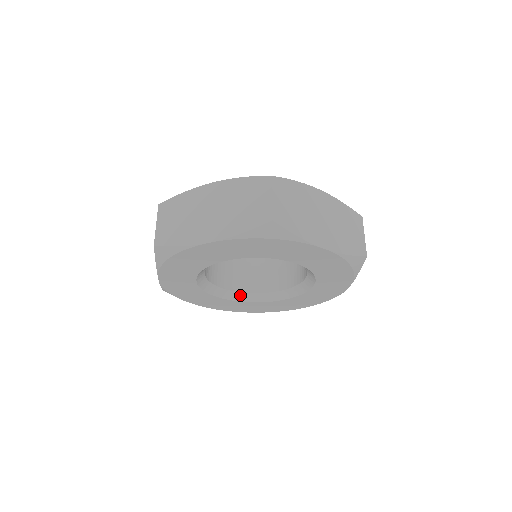
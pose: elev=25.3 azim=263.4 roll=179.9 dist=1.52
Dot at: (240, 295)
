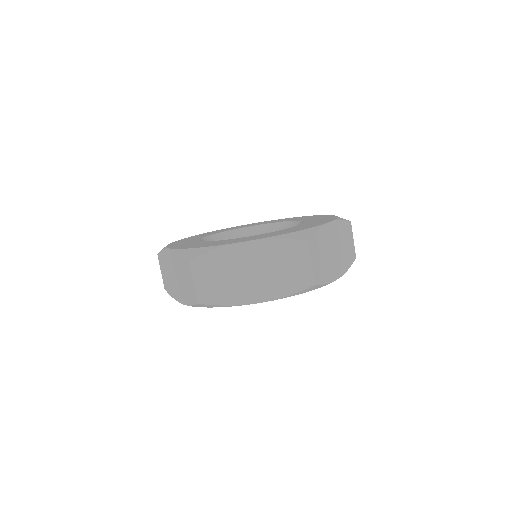
Dot at: occluded
